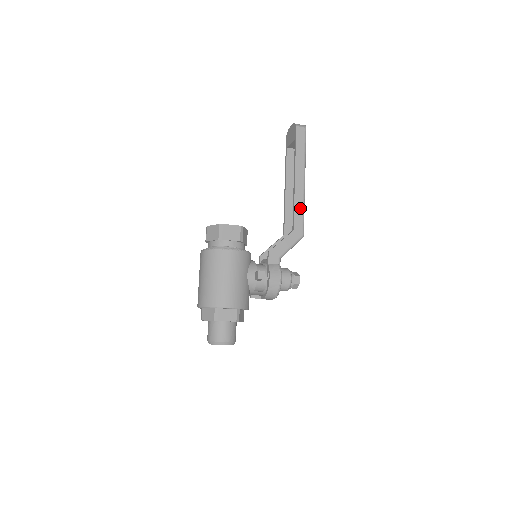
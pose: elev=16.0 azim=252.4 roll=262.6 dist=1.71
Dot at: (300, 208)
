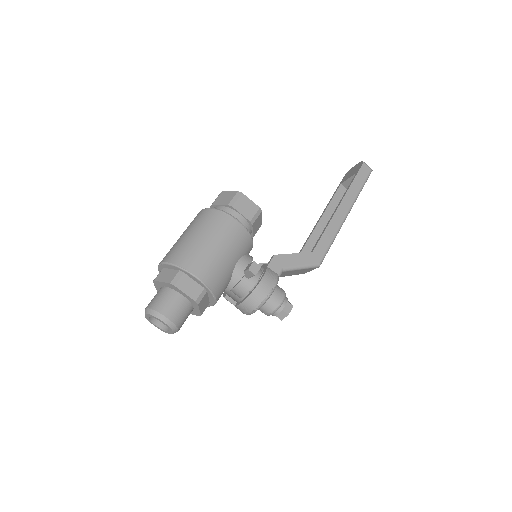
Dot at: (330, 236)
